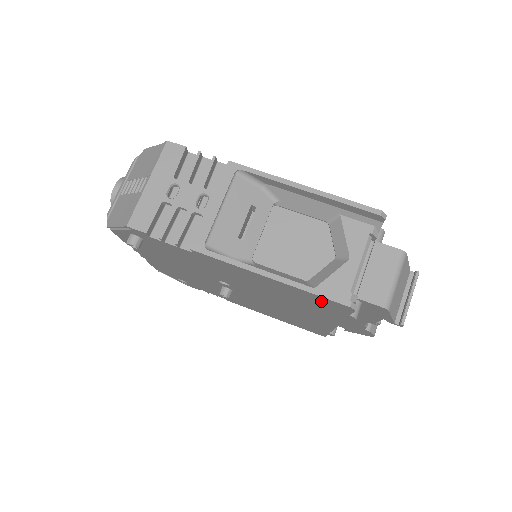
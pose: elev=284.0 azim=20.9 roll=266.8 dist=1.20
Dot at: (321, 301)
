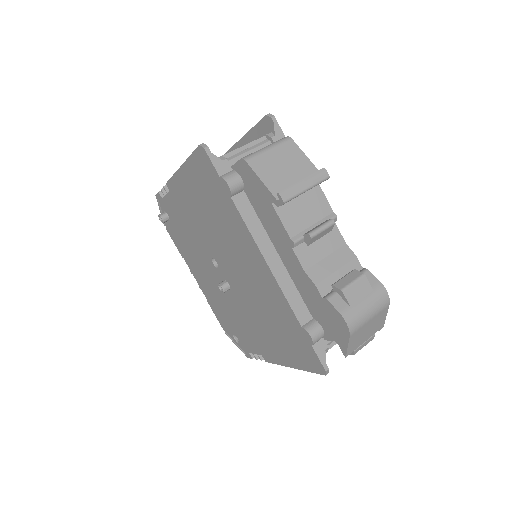
Dot at: (202, 169)
